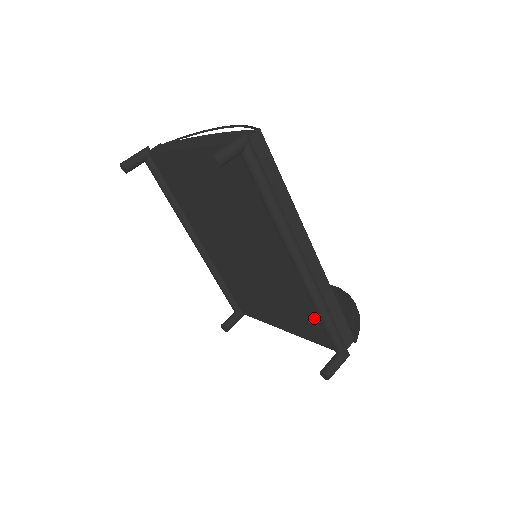
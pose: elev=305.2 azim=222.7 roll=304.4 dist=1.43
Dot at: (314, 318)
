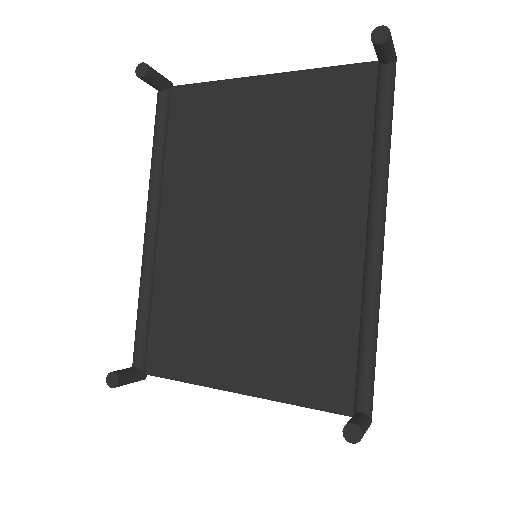
Dot at: (338, 346)
